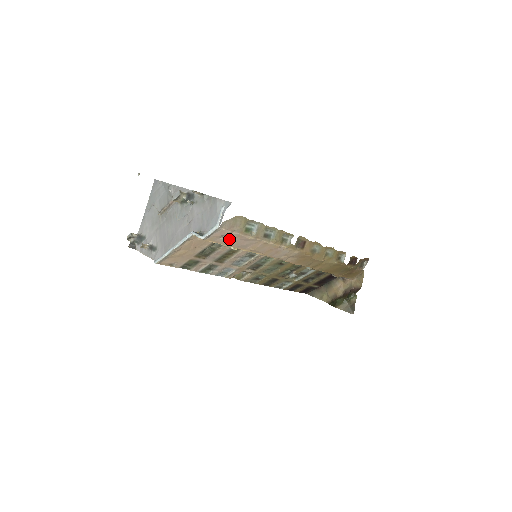
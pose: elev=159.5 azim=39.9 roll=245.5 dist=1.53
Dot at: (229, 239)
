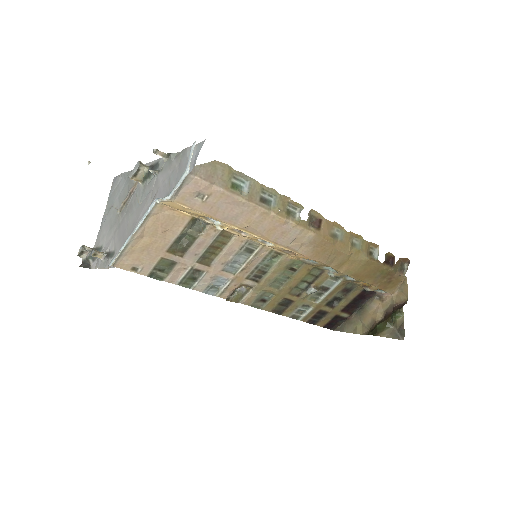
Dot at: (209, 201)
